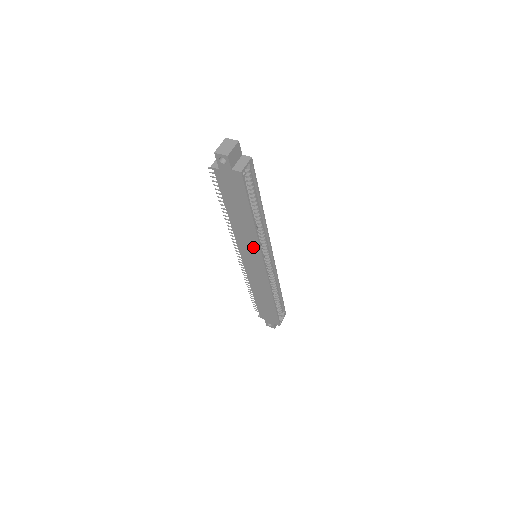
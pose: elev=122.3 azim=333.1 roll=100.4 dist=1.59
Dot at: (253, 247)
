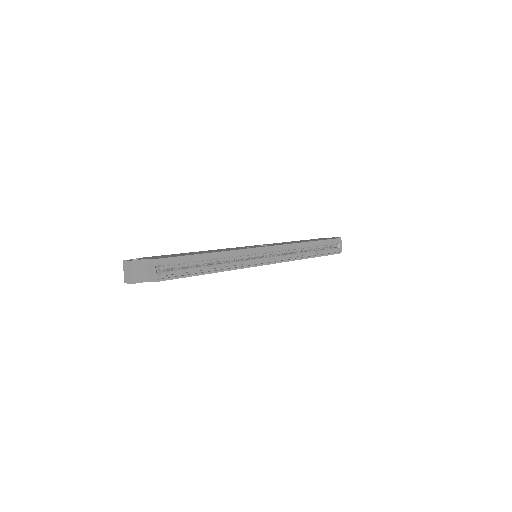
Dot at: occluded
